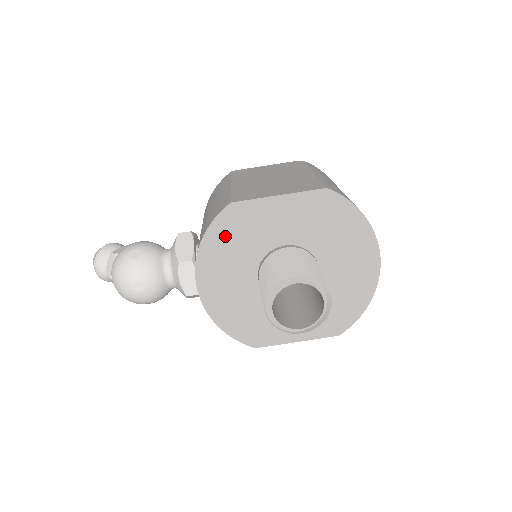
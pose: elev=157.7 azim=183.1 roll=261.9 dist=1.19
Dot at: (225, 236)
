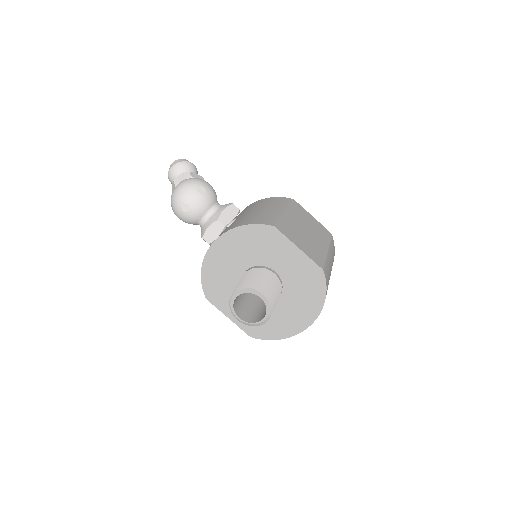
Dot at: (254, 236)
